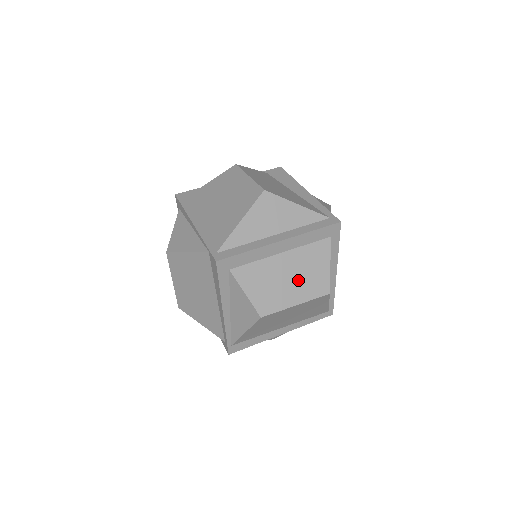
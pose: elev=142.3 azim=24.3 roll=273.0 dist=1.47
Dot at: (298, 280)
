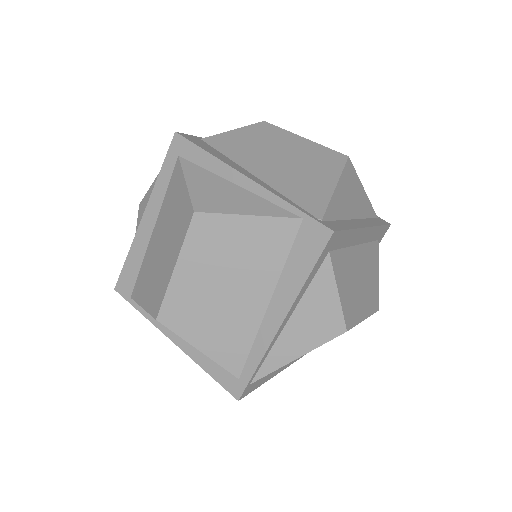
Dot at: (365, 286)
